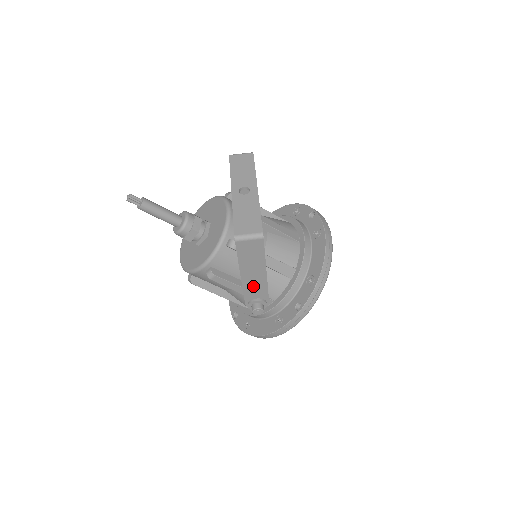
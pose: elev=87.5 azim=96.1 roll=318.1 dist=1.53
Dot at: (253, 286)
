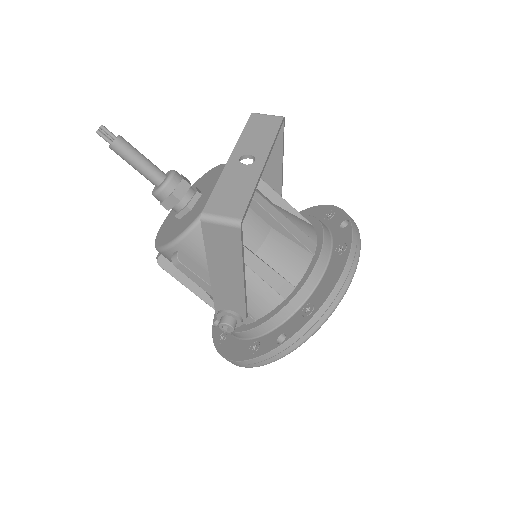
Dot at: (226, 292)
